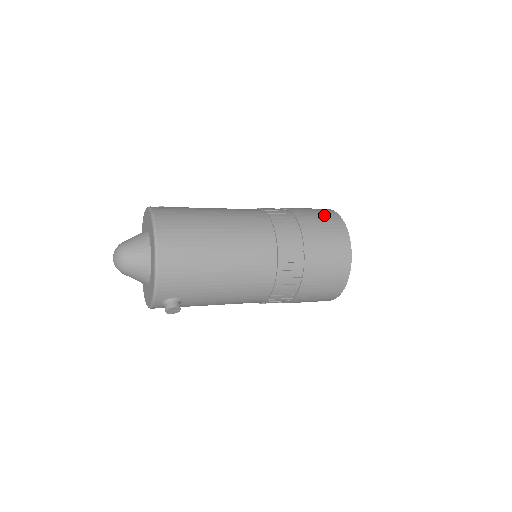
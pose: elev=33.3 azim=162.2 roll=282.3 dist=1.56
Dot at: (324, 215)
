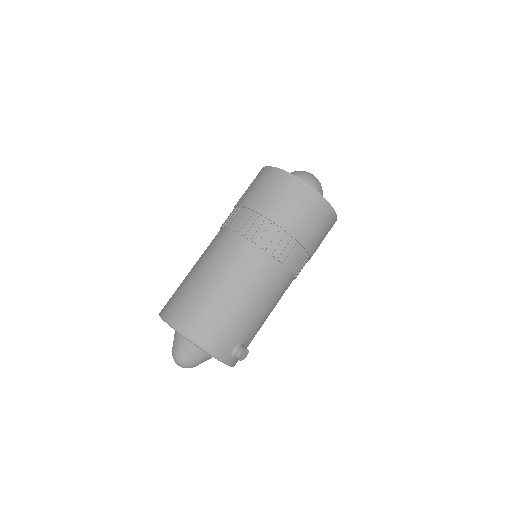
Dot at: (260, 180)
